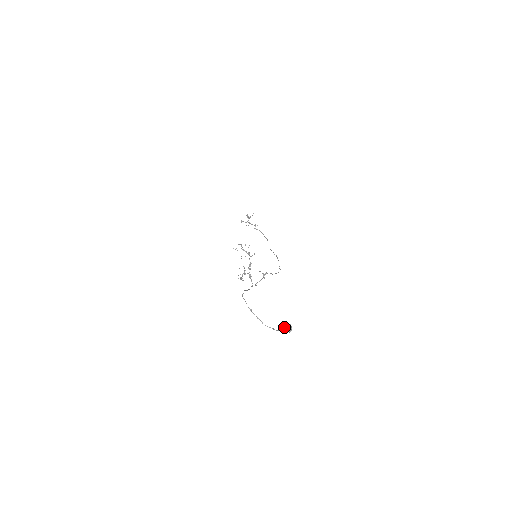
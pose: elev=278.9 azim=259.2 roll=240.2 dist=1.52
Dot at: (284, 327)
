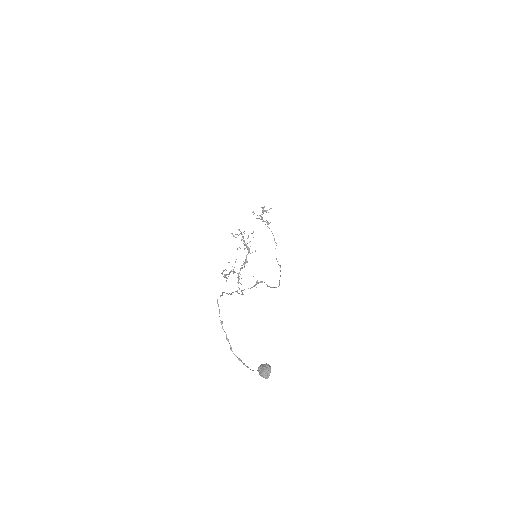
Dot at: (260, 367)
